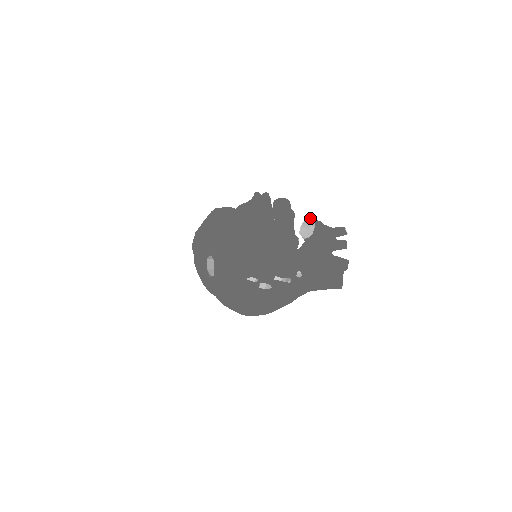
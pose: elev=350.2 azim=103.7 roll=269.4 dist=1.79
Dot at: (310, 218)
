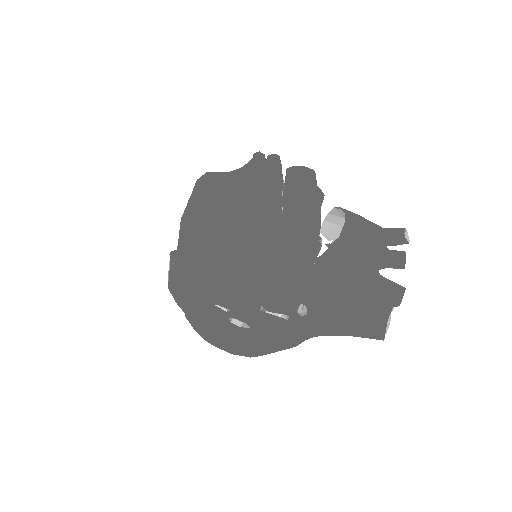
Dot at: (340, 208)
